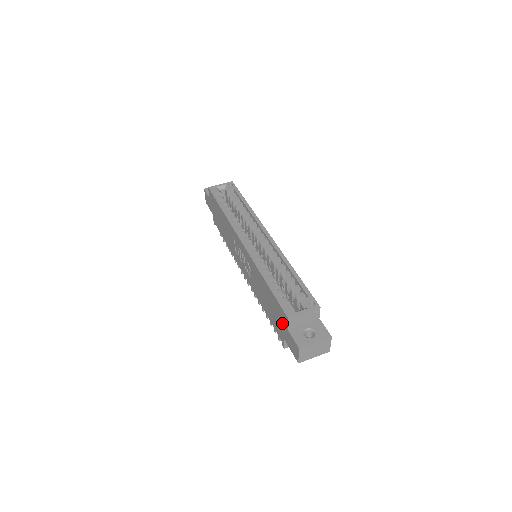
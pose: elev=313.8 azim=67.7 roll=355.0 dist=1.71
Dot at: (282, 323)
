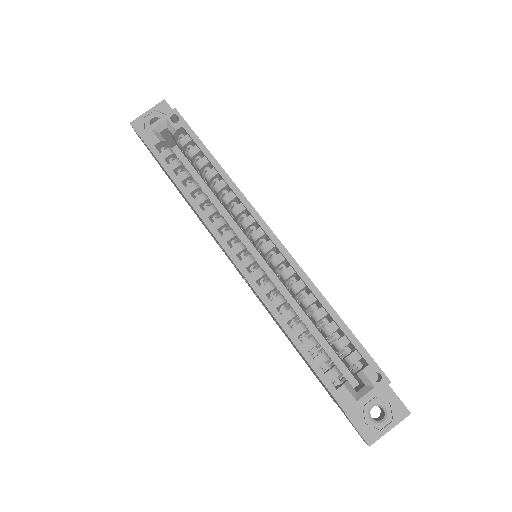
Dot at: occluded
